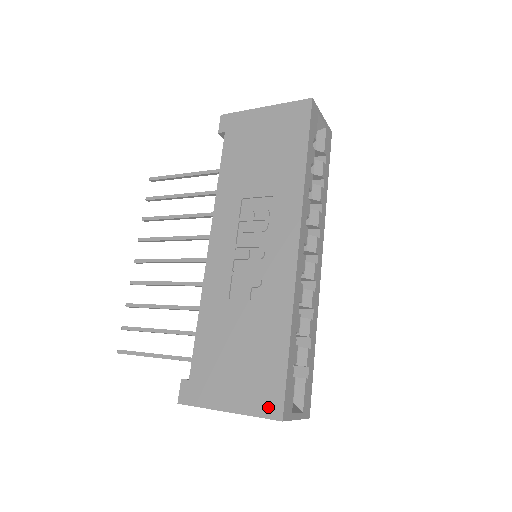
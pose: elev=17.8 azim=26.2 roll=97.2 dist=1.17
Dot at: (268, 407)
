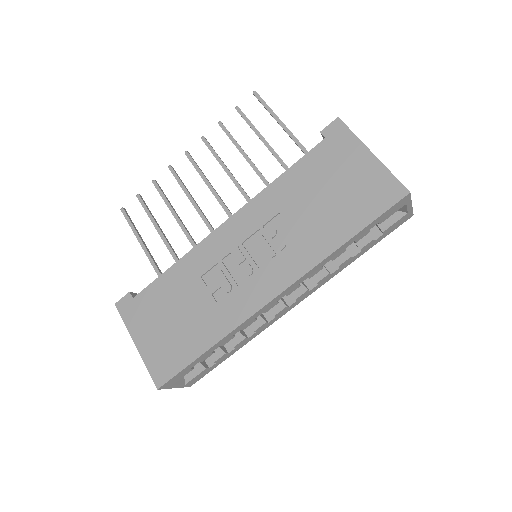
Dot at: (158, 372)
